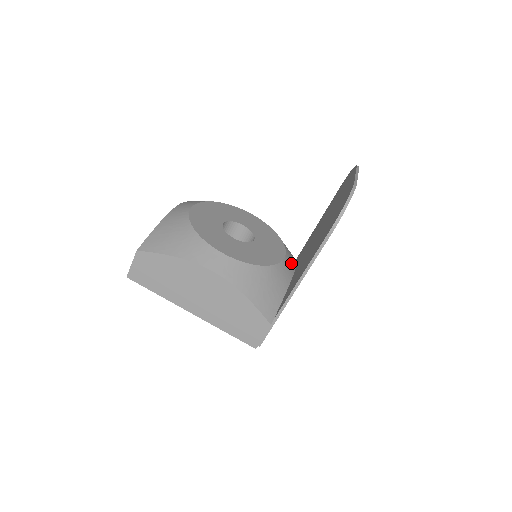
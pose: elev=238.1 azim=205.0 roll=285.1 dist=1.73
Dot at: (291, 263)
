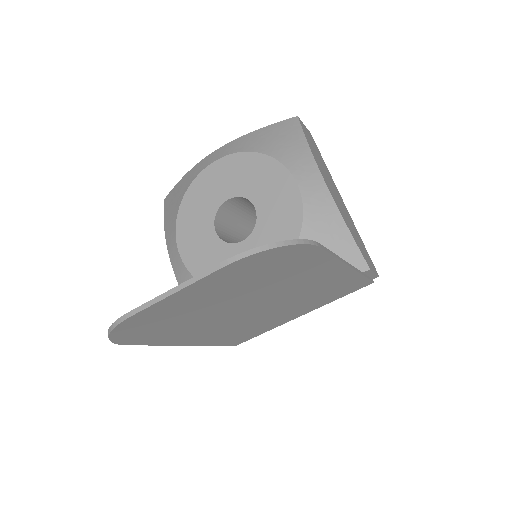
Dot at: occluded
